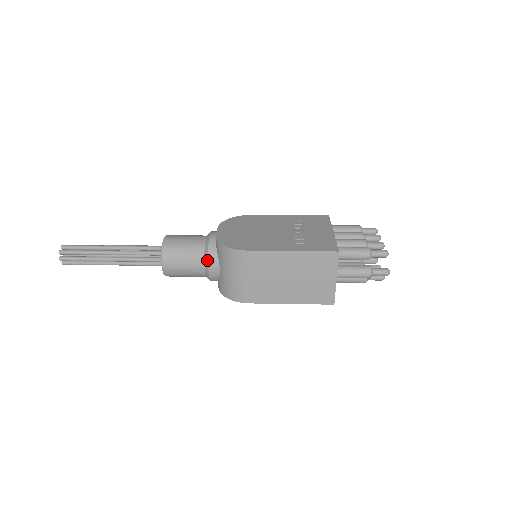
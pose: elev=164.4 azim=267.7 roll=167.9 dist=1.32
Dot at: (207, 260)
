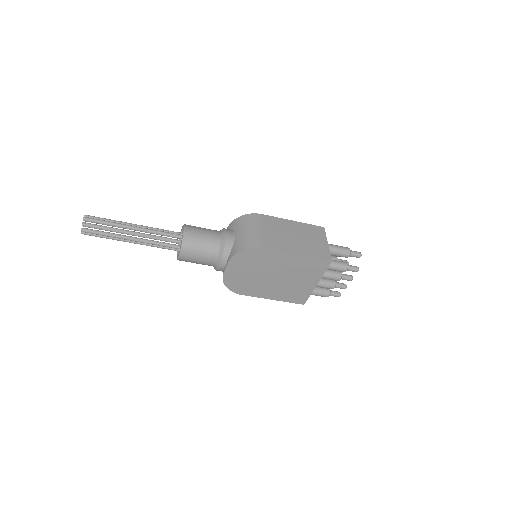
Dot at: (224, 230)
